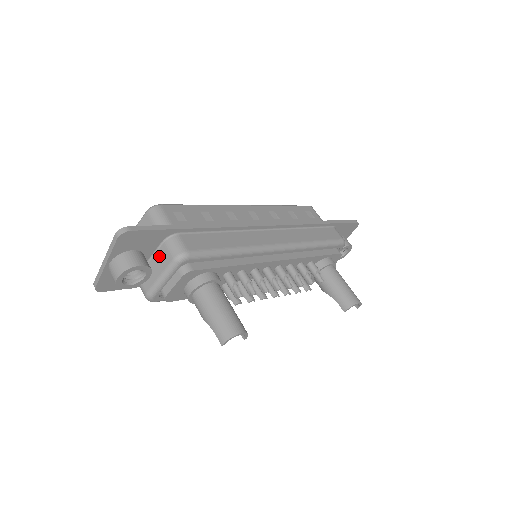
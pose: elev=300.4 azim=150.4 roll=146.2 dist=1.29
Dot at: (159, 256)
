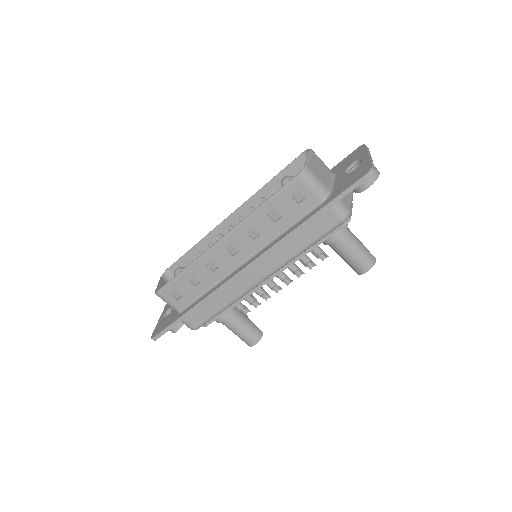
Dot at: occluded
